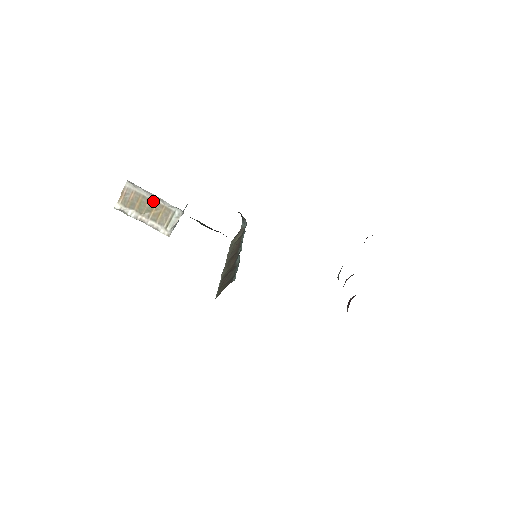
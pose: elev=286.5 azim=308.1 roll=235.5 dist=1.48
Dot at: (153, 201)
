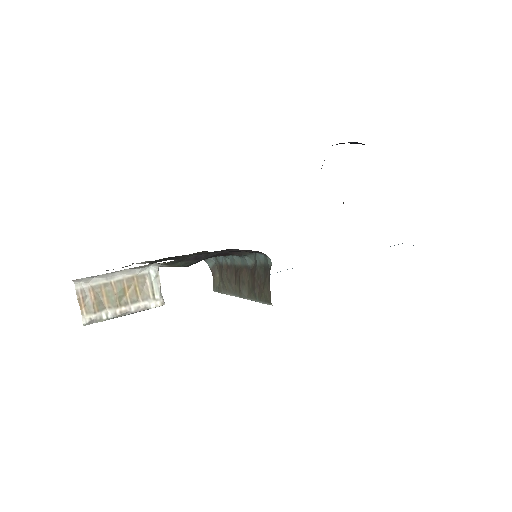
Dot at: (118, 281)
